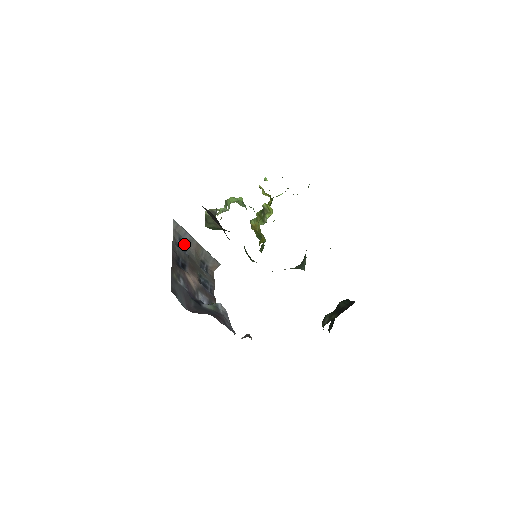
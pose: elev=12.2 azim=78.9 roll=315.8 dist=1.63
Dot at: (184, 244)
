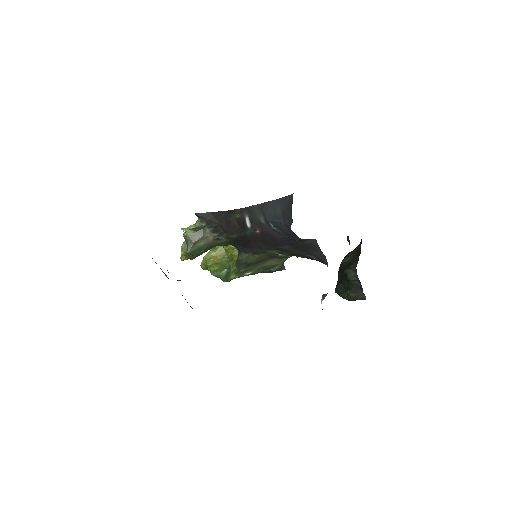
Dot at: occluded
